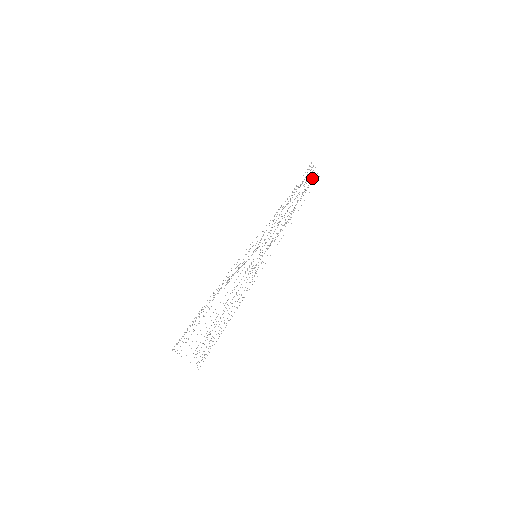
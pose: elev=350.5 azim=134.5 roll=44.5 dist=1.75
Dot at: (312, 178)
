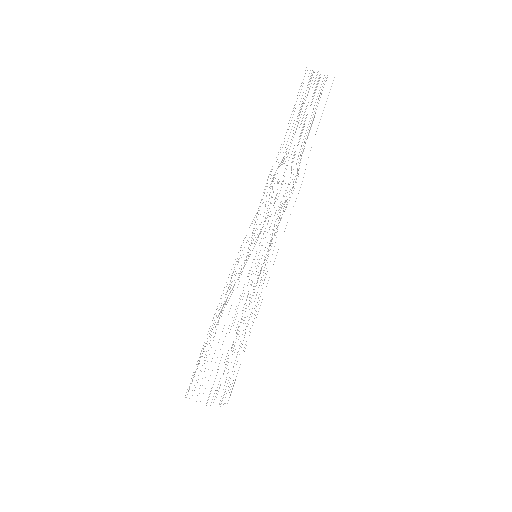
Dot at: (318, 93)
